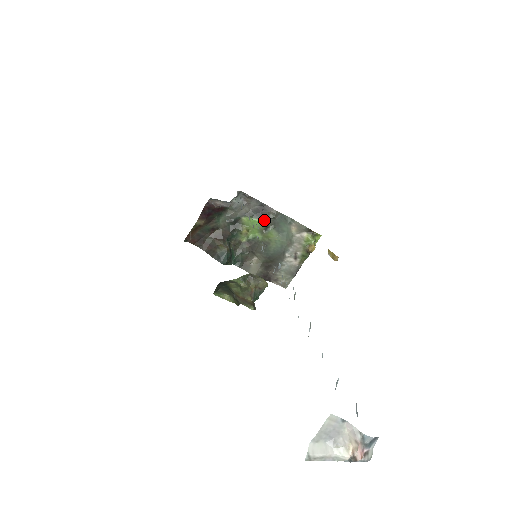
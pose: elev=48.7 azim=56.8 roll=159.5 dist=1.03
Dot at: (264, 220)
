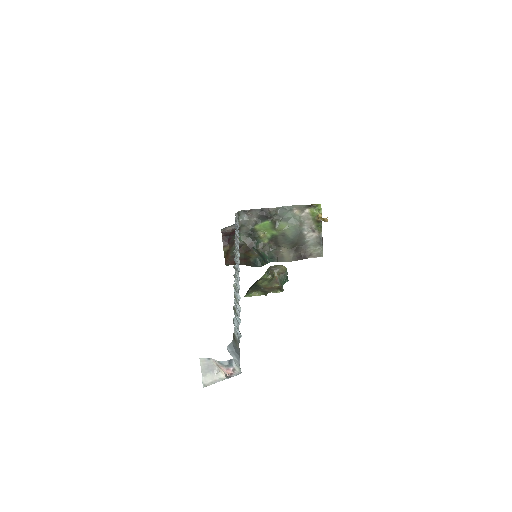
Dot at: (270, 220)
